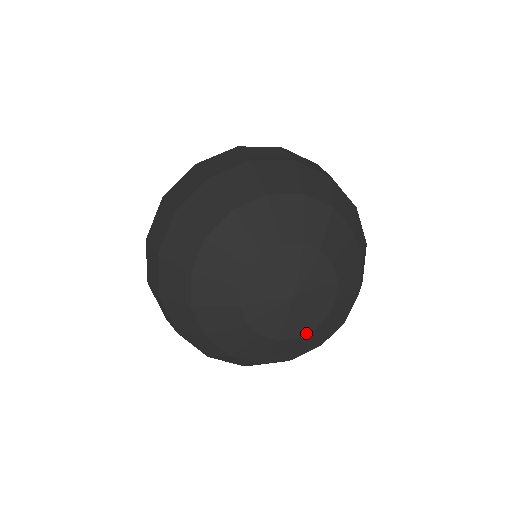
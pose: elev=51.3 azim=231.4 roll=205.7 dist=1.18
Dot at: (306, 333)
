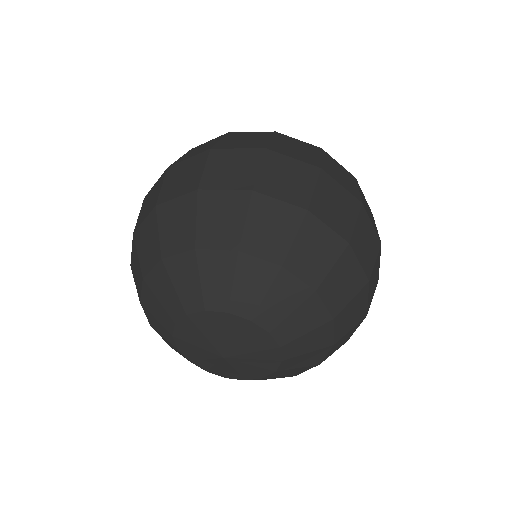
Dot at: (200, 367)
